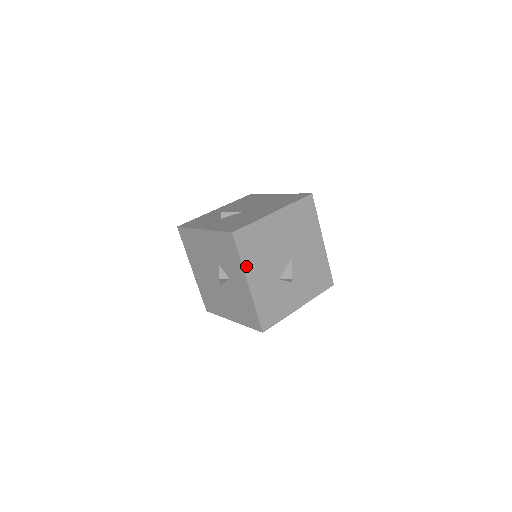
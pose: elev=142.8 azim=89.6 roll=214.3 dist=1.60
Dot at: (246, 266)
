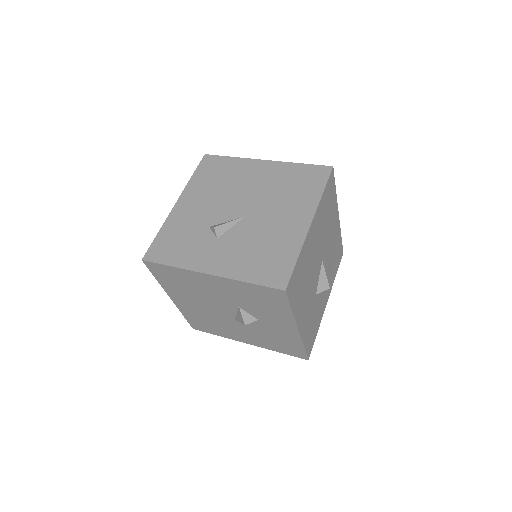
Dot at: (296, 313)
